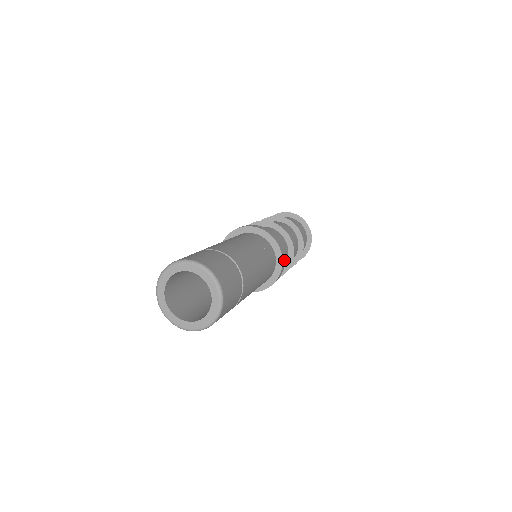
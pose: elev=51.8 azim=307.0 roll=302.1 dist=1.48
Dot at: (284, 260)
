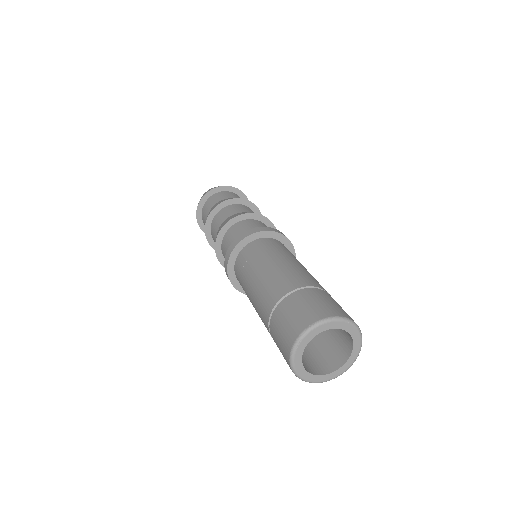
Dot at: occluded
